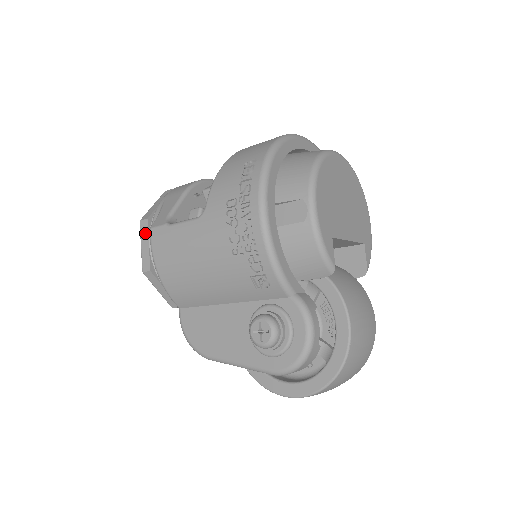
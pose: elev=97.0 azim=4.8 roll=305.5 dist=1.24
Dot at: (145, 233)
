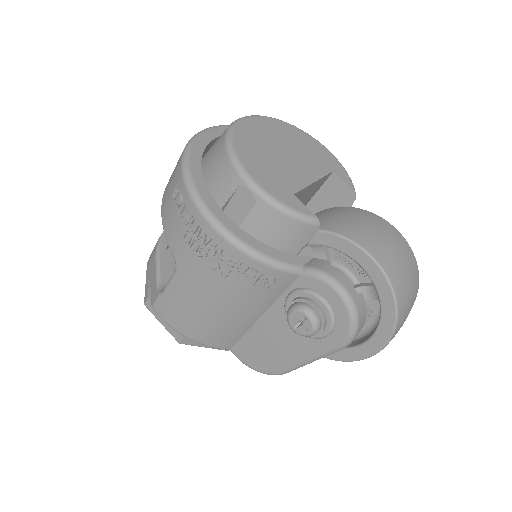
Dot at: occluded
